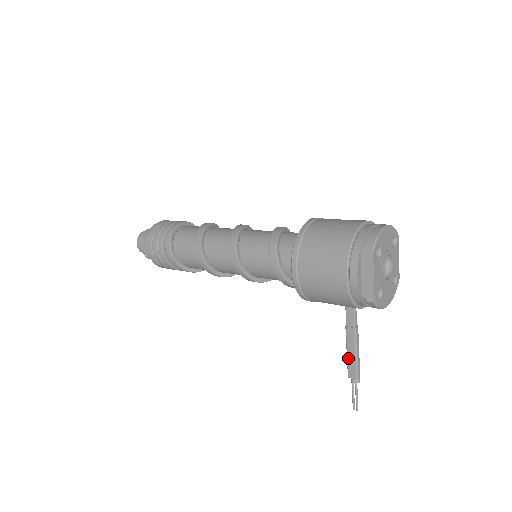
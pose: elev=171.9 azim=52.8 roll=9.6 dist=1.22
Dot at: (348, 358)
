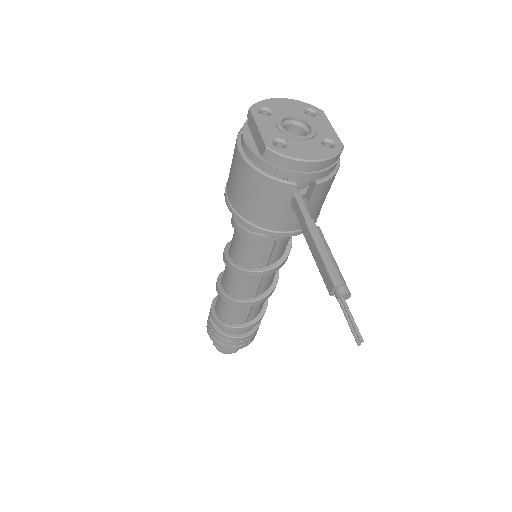
Dot at: (317, 266)
